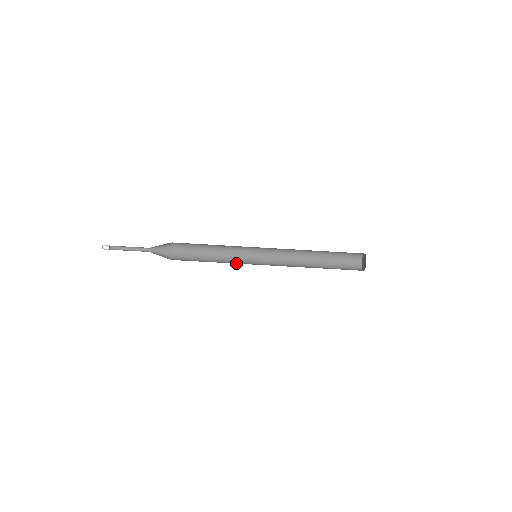
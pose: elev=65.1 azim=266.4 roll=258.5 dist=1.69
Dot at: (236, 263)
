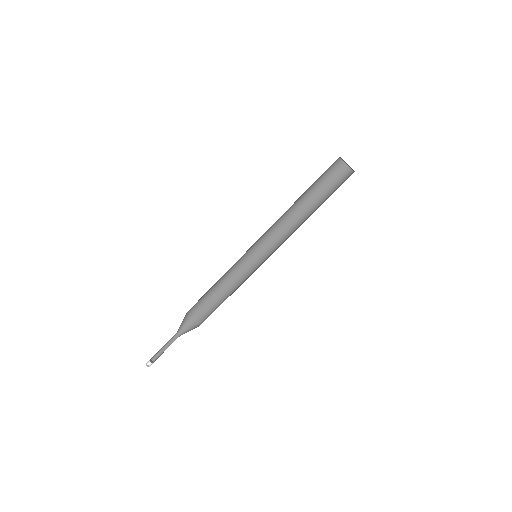
Dot at: occluded
